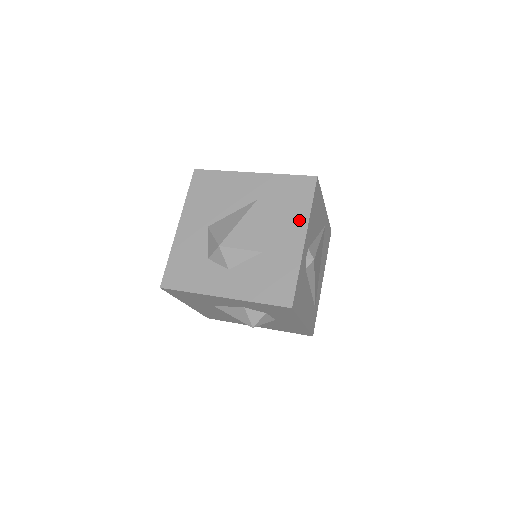
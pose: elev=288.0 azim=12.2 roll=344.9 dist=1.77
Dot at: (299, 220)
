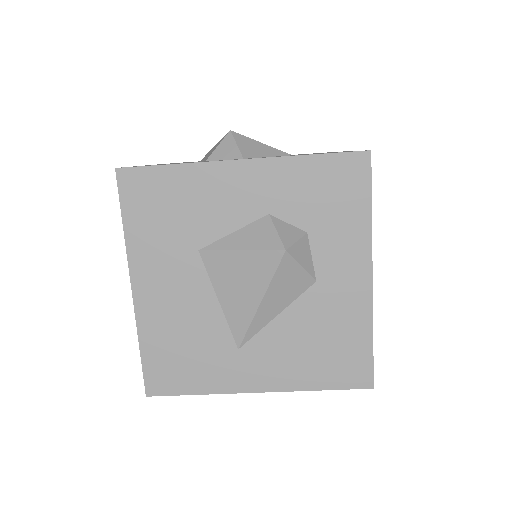
Dot at: occluded
